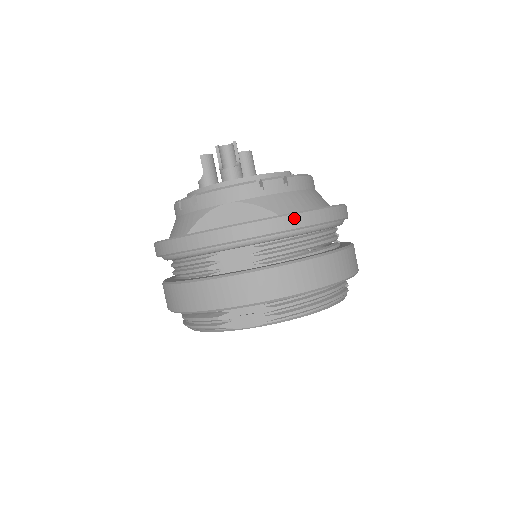
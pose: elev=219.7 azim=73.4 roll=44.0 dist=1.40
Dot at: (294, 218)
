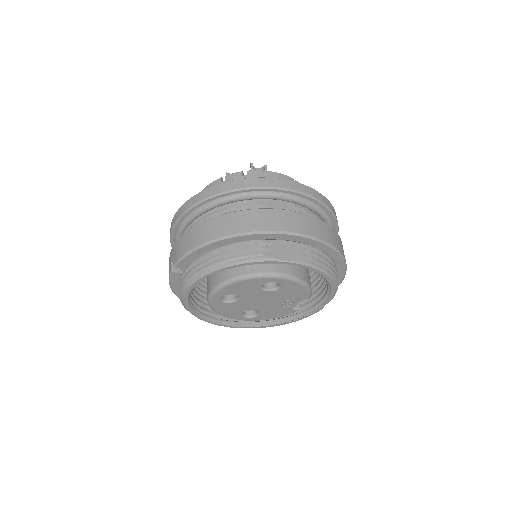
Dot at: (327, 200)
